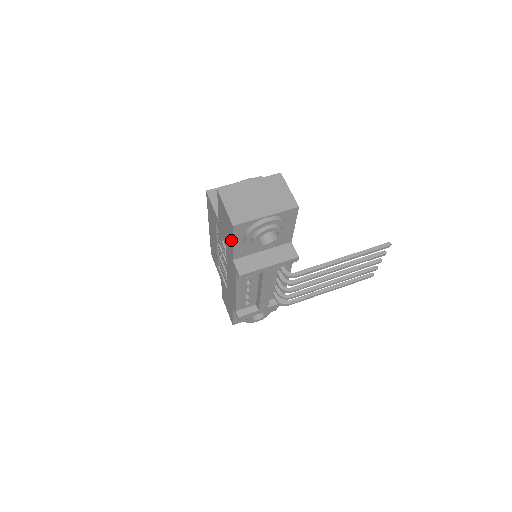
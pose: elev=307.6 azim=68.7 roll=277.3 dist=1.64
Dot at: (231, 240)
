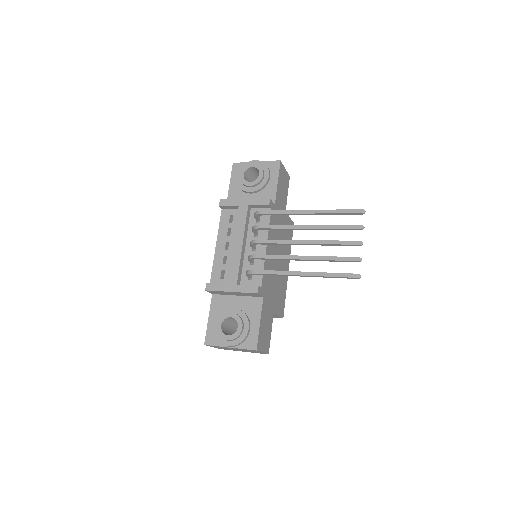
Dot at: (231, 185)
